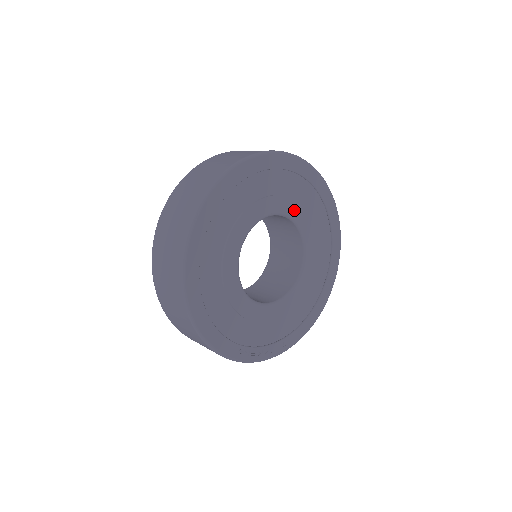
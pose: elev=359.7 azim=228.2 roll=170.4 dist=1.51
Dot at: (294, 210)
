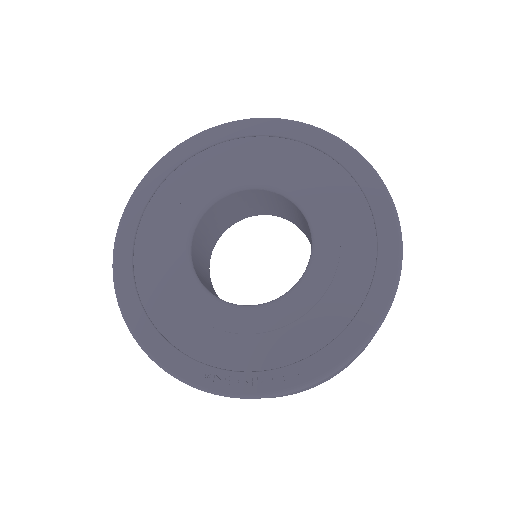
Dot at: (272, 177)
